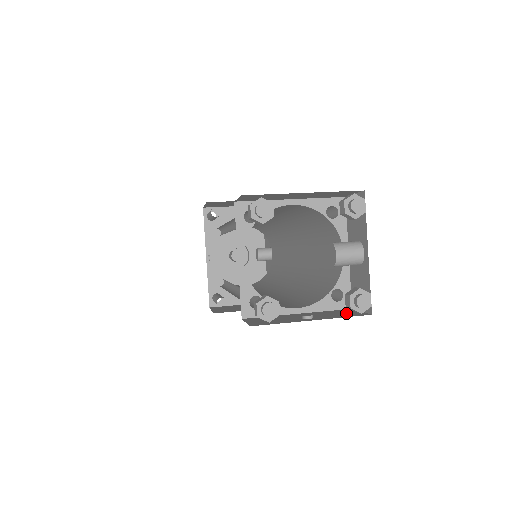
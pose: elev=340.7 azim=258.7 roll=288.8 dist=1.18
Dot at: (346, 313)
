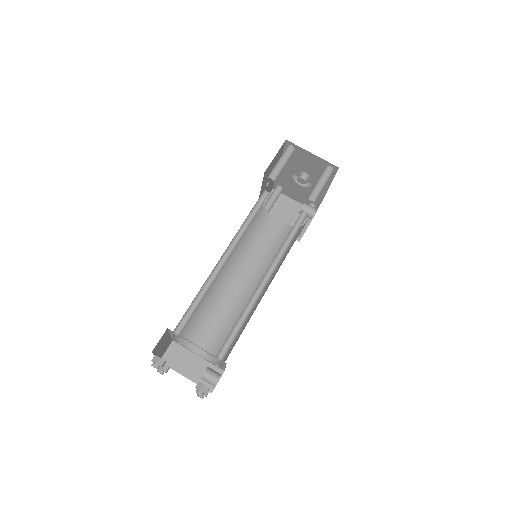
Dot at: occluded
